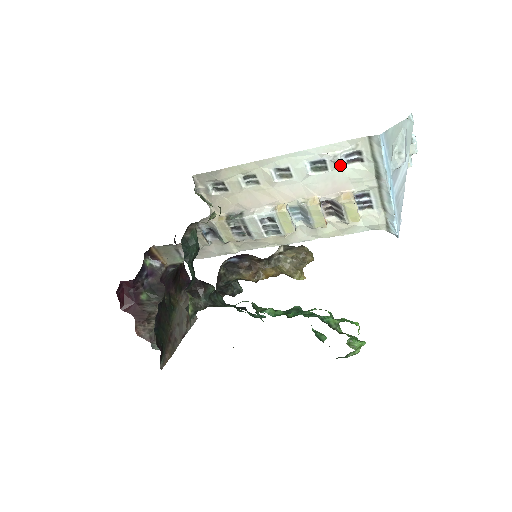
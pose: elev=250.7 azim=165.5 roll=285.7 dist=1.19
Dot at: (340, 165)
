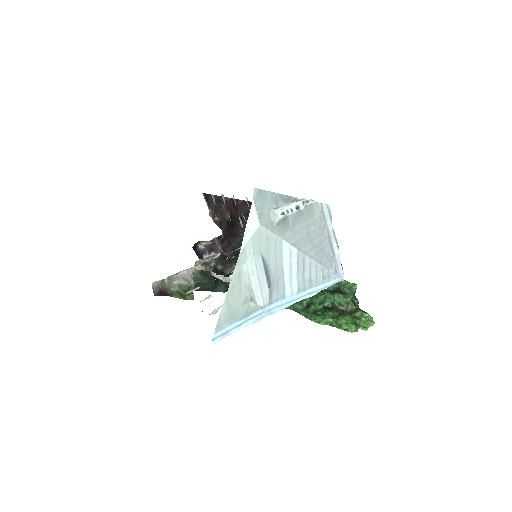
Dot at: occluded
